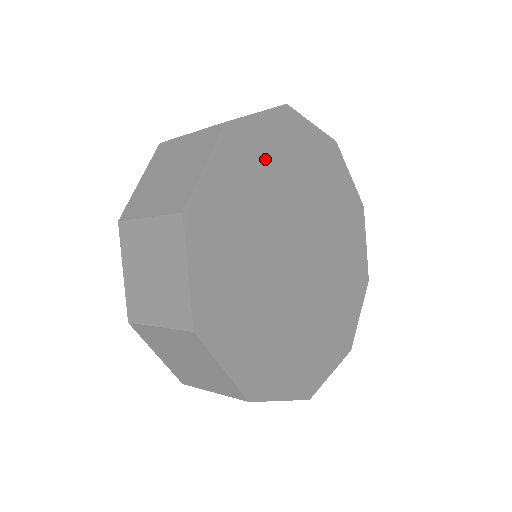
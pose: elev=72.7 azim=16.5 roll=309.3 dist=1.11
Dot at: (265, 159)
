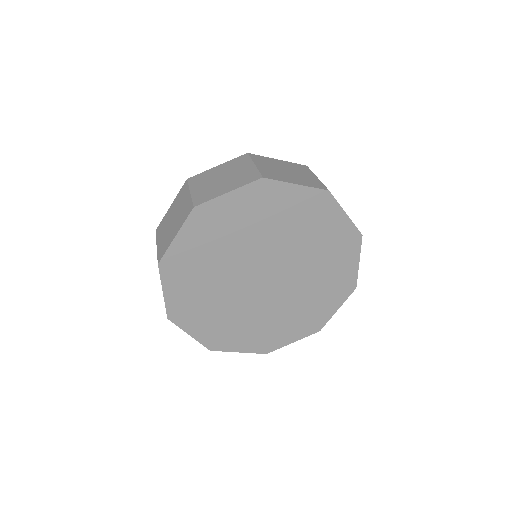
Dot at: (281, 212)
